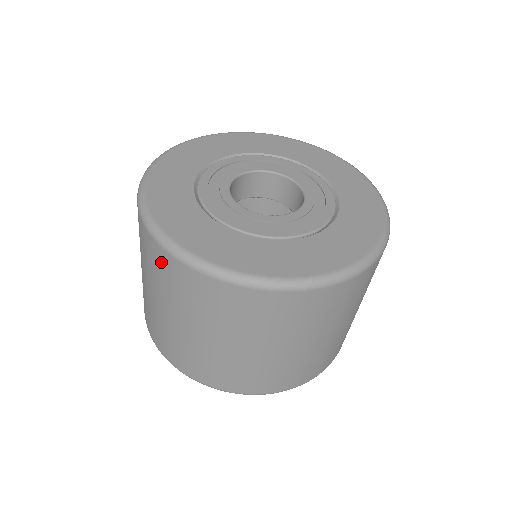
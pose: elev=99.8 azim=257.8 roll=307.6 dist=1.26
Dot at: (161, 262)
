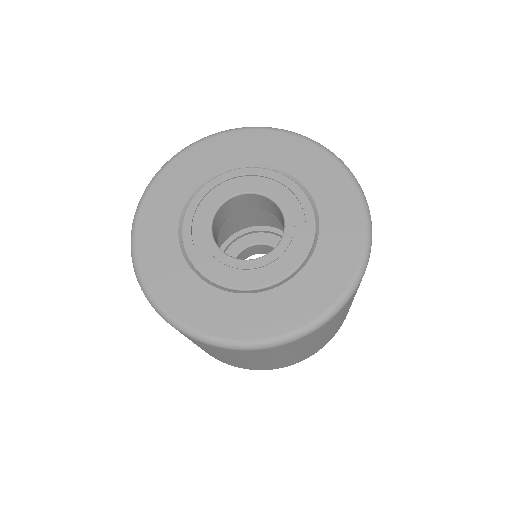
Dot at: (202, 344)
